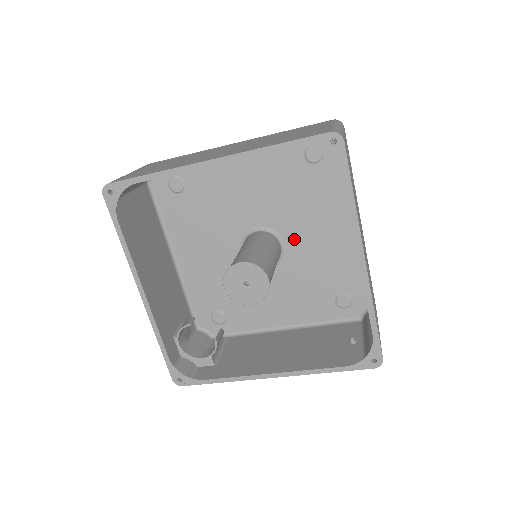
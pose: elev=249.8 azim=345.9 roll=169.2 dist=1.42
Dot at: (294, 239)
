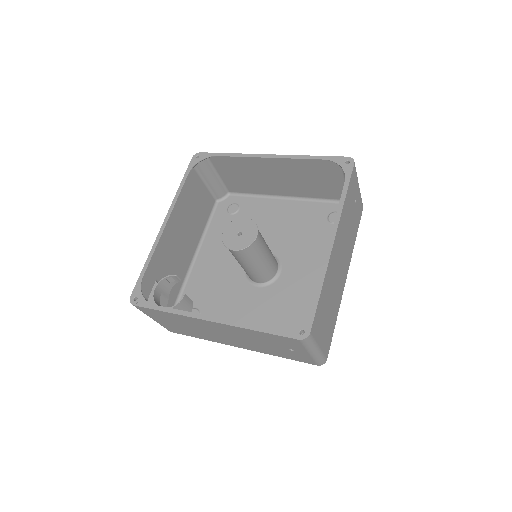
Dot at: (290, 271)
